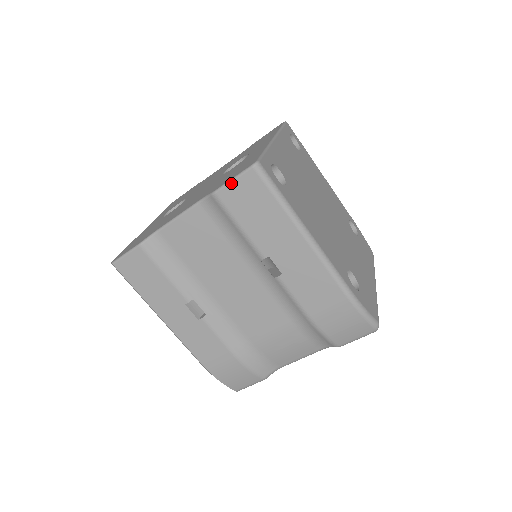
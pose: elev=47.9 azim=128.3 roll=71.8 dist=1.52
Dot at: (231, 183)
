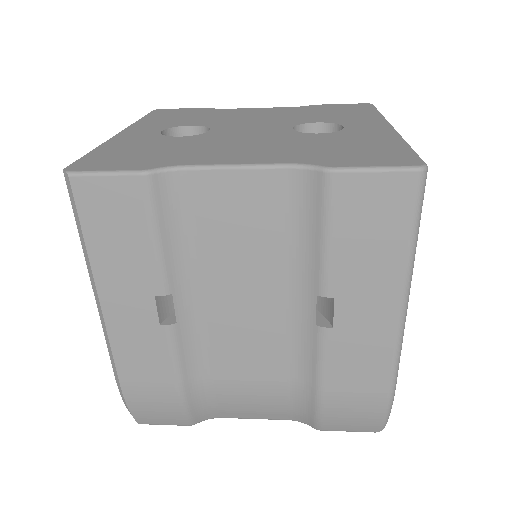
Dot at: (369, 172)
